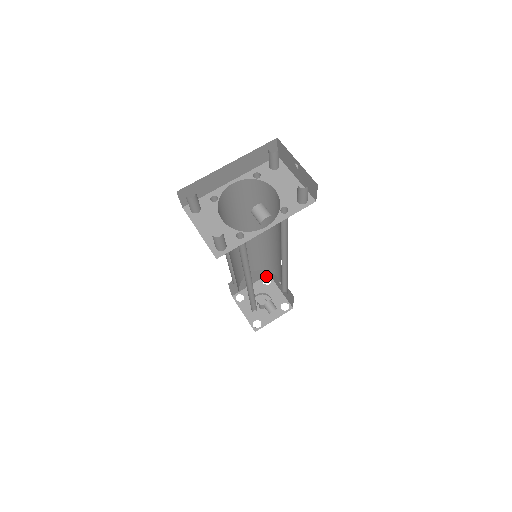
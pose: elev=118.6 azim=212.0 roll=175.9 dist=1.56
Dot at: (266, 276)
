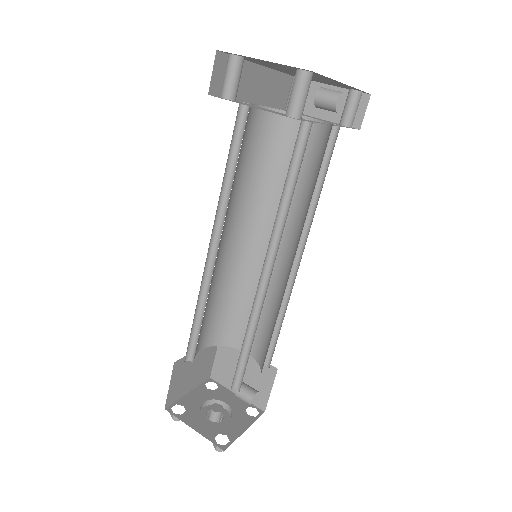
Dot at: (207, 380)
